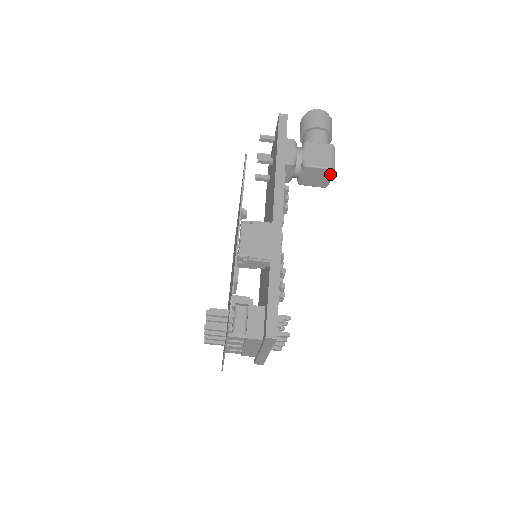
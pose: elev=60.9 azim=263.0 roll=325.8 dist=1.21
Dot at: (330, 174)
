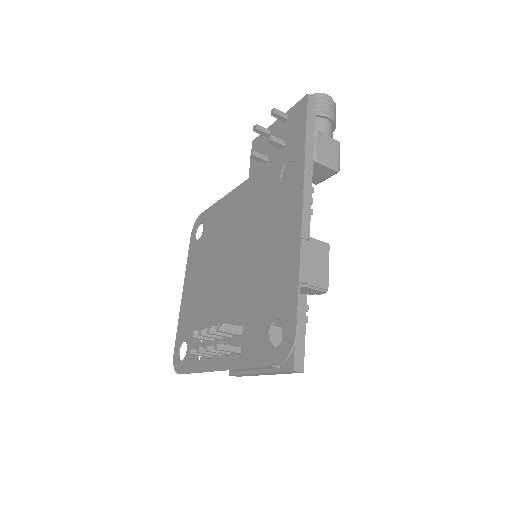
Dot at: (332, 175)
